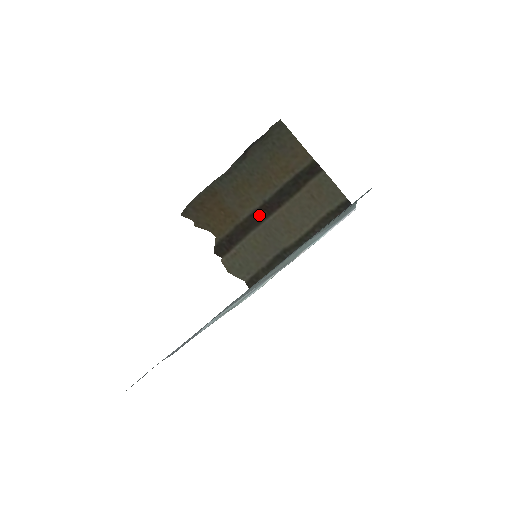
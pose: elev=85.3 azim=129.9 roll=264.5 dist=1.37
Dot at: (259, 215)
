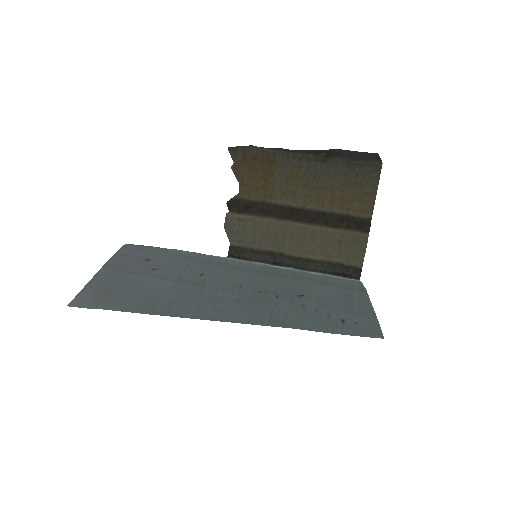
Dot at: (289, 213)
